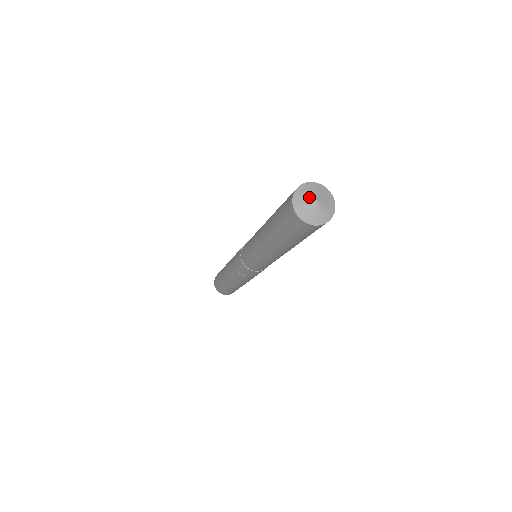
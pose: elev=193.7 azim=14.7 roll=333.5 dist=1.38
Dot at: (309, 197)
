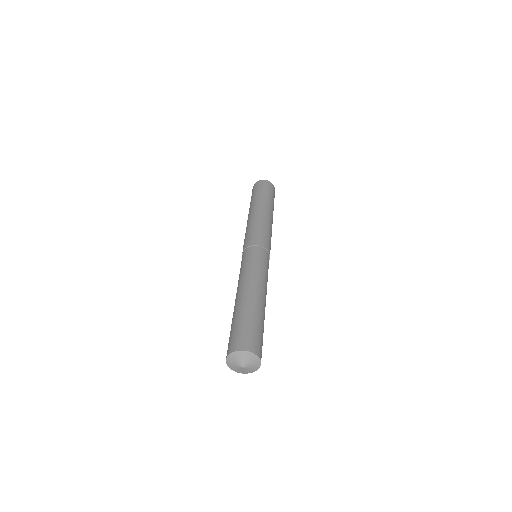
Dot at: (237, 363)
